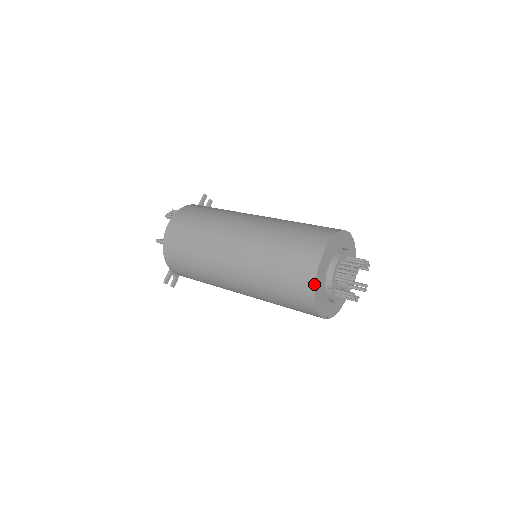
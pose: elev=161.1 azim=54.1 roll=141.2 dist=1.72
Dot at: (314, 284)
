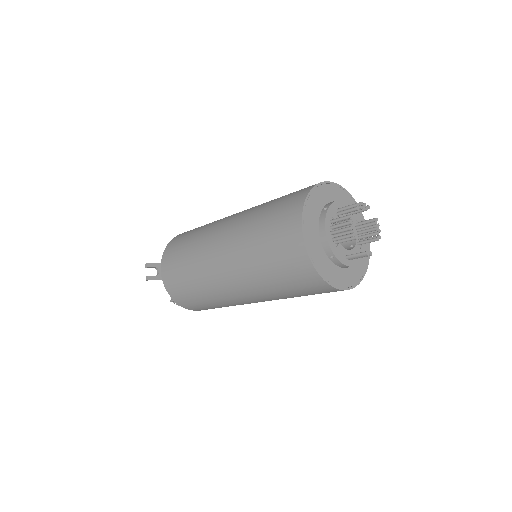
Dot at: (313, 186)
